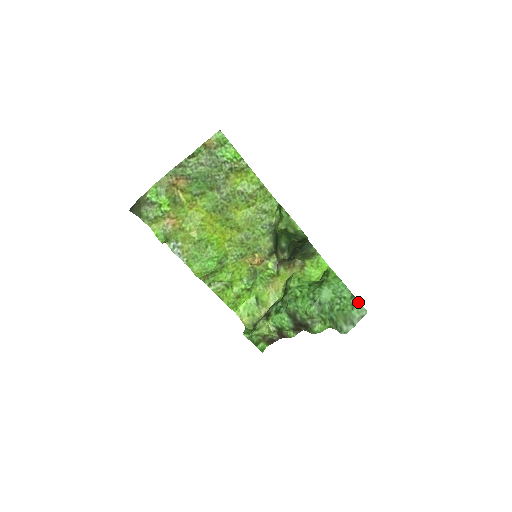
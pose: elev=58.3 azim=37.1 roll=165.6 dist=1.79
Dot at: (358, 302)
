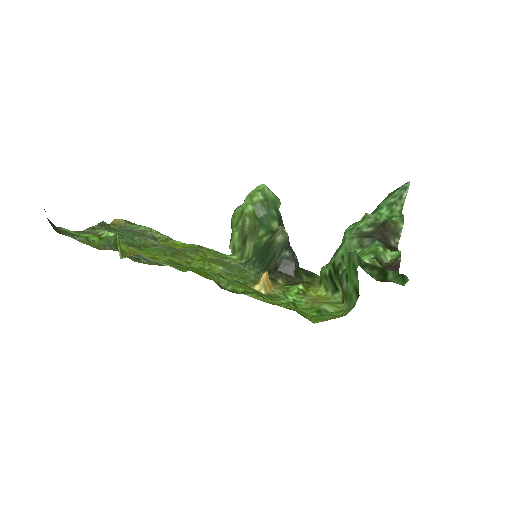
Dot at: occluded
